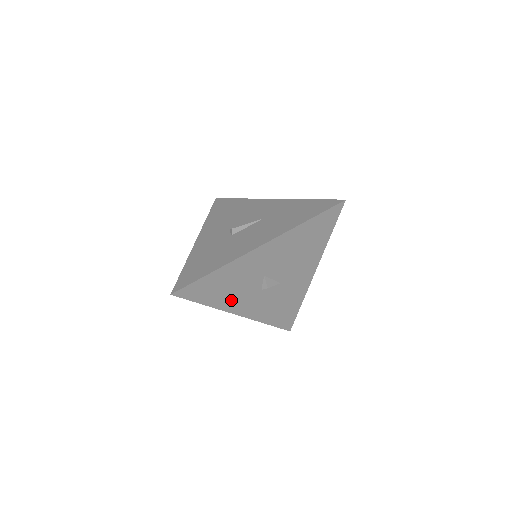
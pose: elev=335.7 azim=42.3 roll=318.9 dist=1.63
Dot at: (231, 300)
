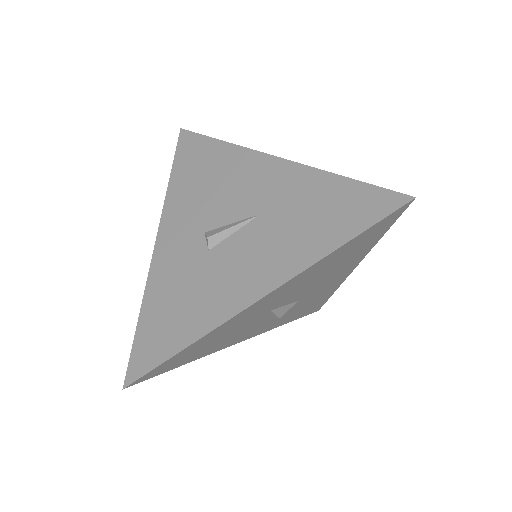
Dot at: (224, 343)
